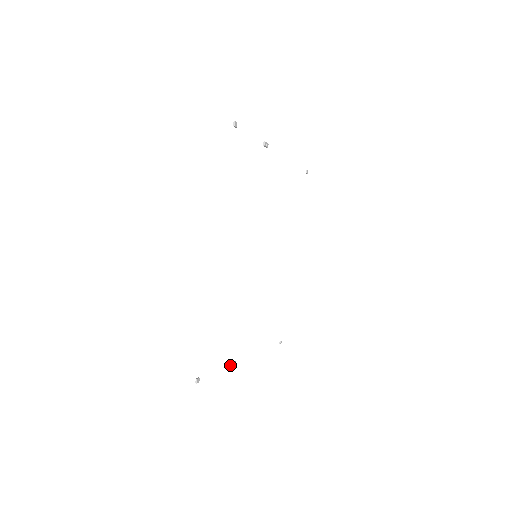
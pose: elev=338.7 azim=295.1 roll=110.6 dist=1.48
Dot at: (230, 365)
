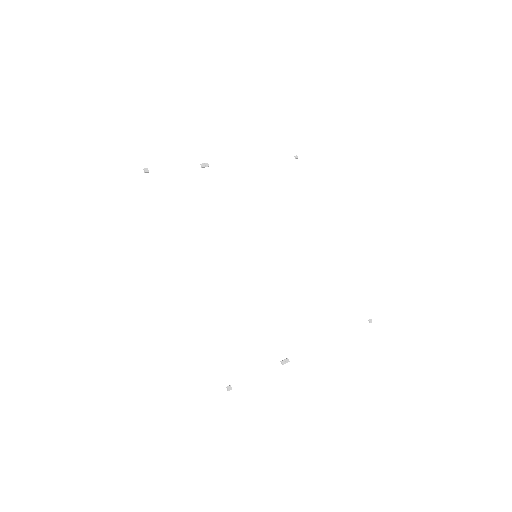
Dot at: (281, 363)
